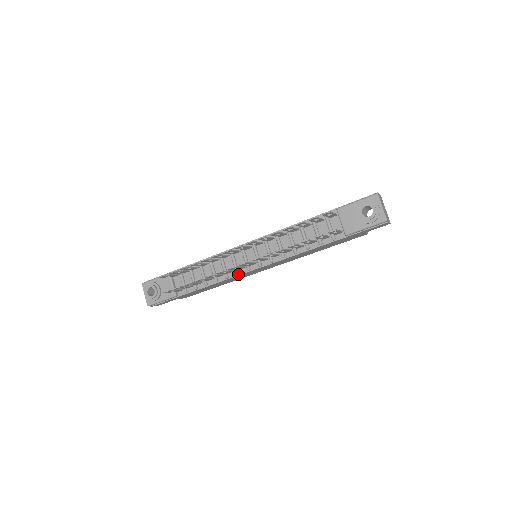
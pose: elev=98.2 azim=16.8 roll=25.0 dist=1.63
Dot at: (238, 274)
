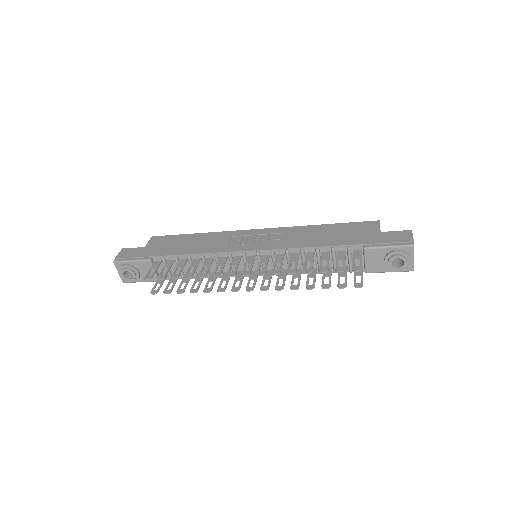
Dot at: occluded
